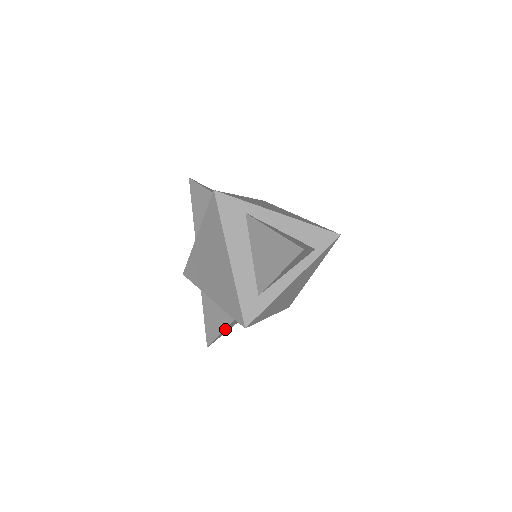
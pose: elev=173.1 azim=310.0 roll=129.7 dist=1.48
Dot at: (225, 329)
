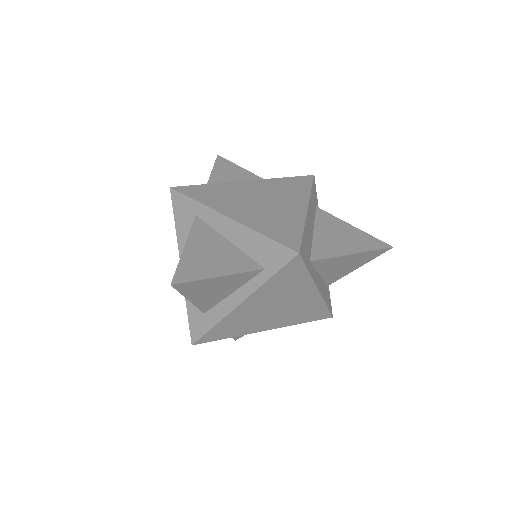
Dot at: occluded
